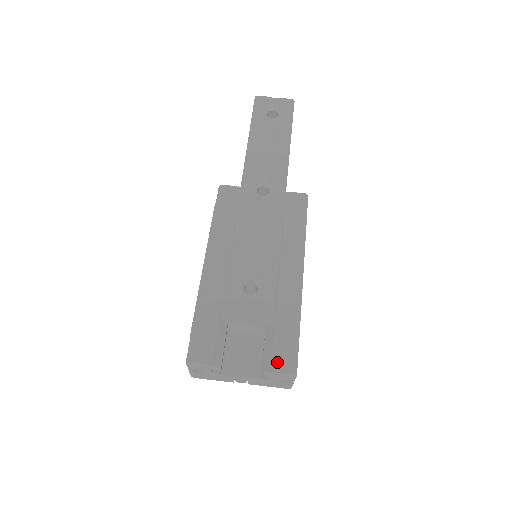
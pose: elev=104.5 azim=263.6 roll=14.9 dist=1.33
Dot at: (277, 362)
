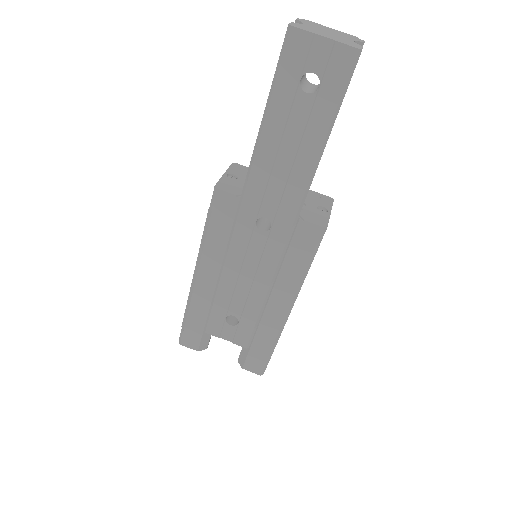
Dot at: (249, 365)
